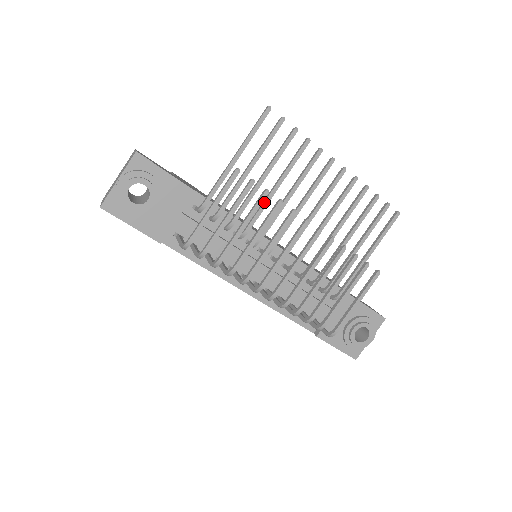
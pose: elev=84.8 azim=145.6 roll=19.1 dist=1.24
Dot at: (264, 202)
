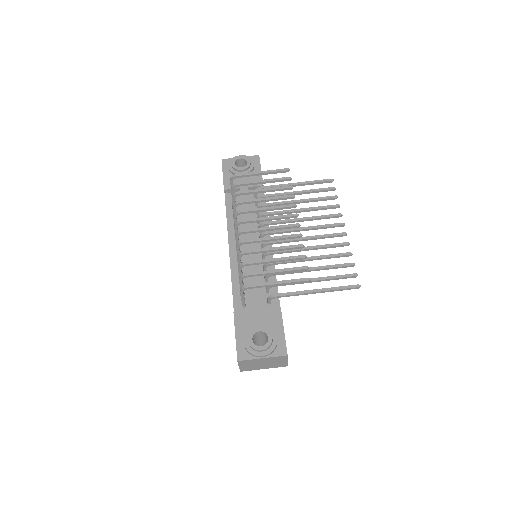
Dot at: (288, 210)
